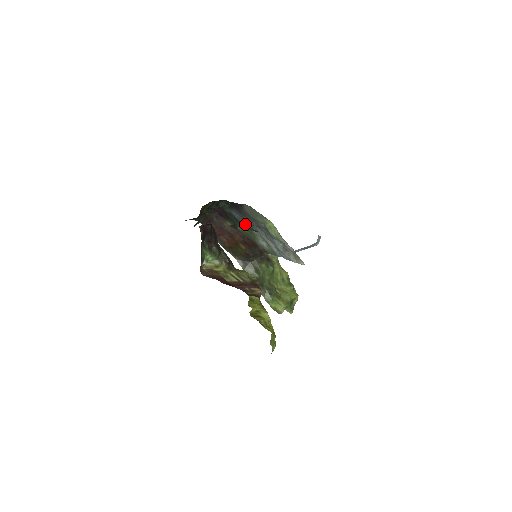
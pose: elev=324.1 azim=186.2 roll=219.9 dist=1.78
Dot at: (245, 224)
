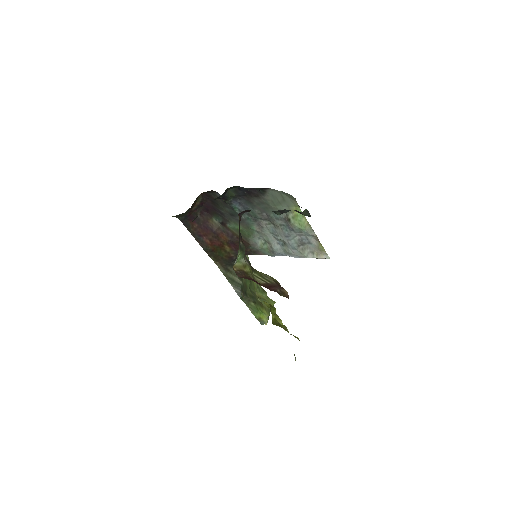
Dot at: (245, 218)
